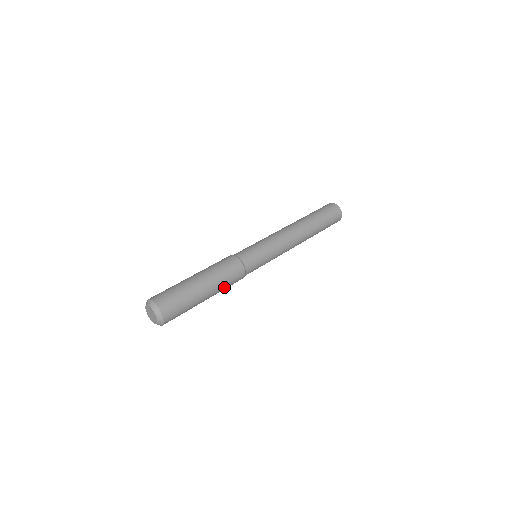
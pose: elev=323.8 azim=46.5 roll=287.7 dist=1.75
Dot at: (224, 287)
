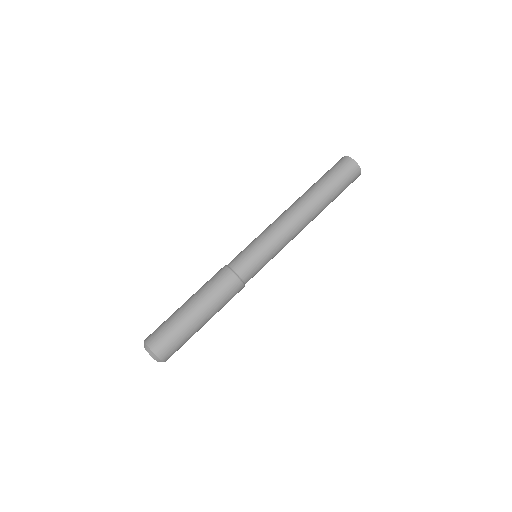
Dot at: occluded
